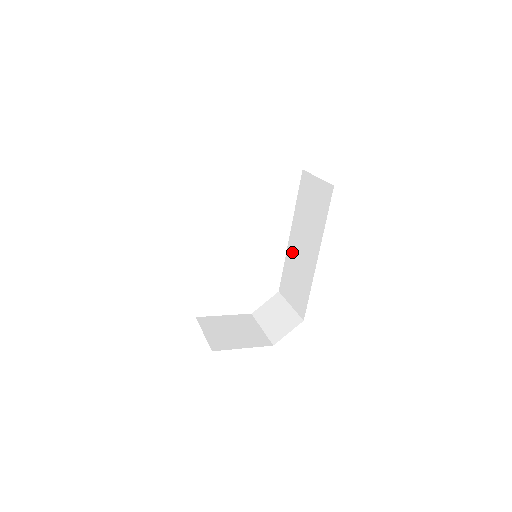
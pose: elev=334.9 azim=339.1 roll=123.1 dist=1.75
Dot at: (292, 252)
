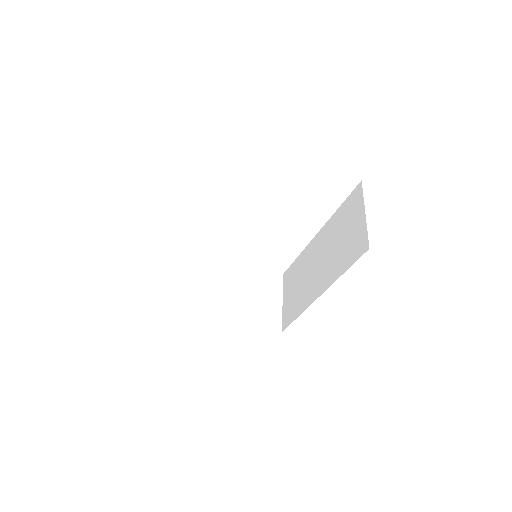
Dot at: (308, 255)
